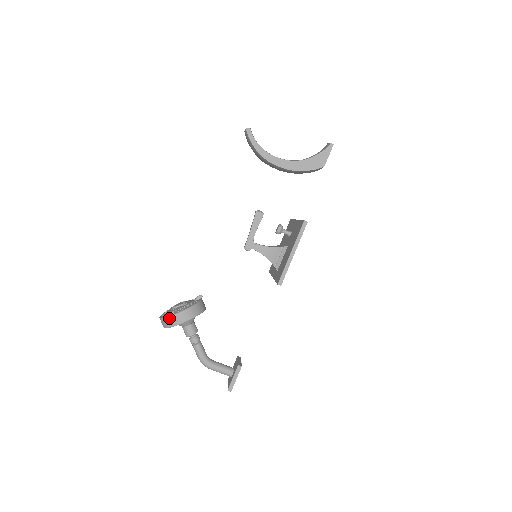
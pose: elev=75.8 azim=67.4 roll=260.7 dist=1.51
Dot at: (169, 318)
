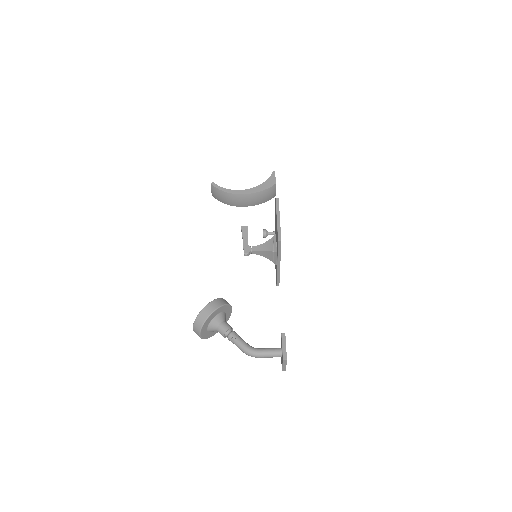
Dot at: (201, 313)
